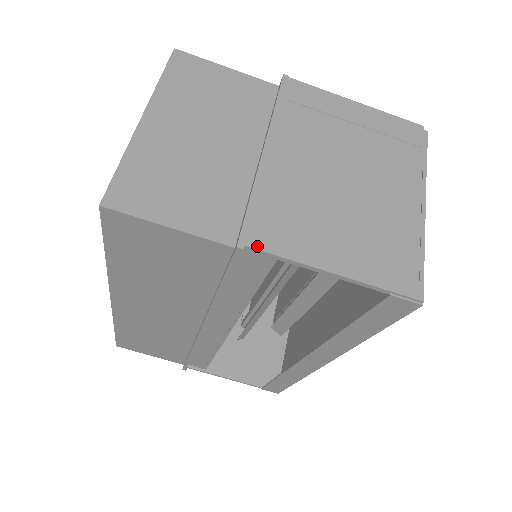
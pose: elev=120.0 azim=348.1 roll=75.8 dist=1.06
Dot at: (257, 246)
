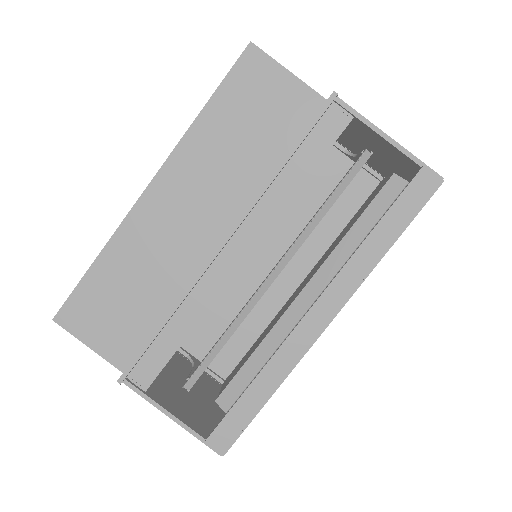
Dot at: (343, 102)
